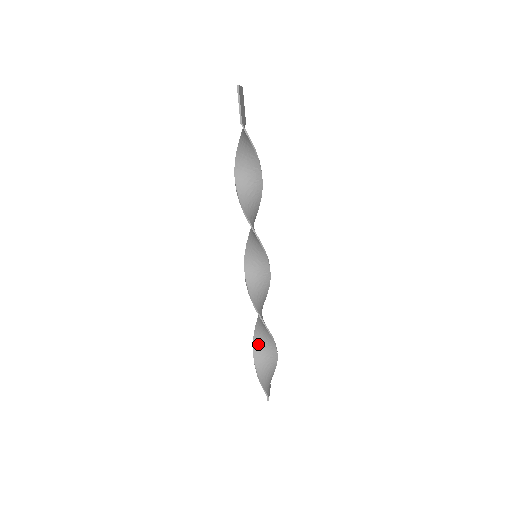
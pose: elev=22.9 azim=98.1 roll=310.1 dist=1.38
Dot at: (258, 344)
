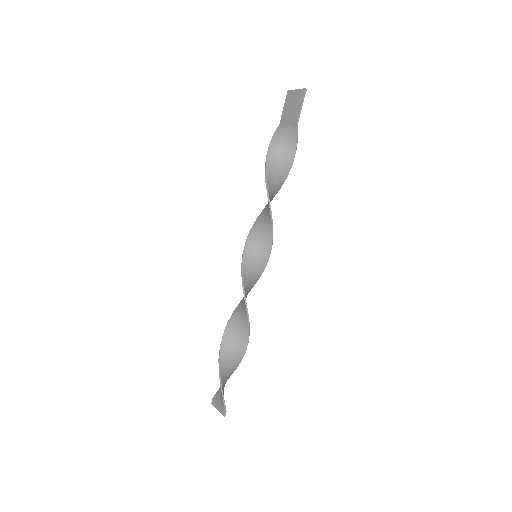
Dot at: (226, 352)
